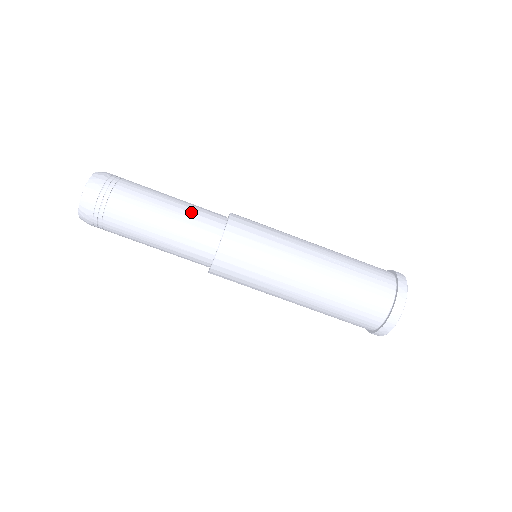
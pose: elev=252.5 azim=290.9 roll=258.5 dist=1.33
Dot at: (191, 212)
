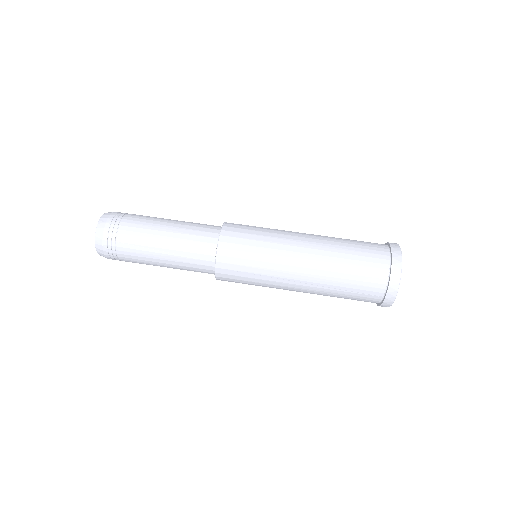
Dot at: occluded
